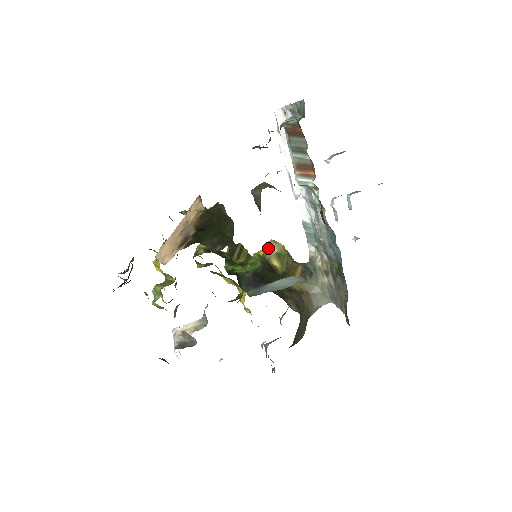
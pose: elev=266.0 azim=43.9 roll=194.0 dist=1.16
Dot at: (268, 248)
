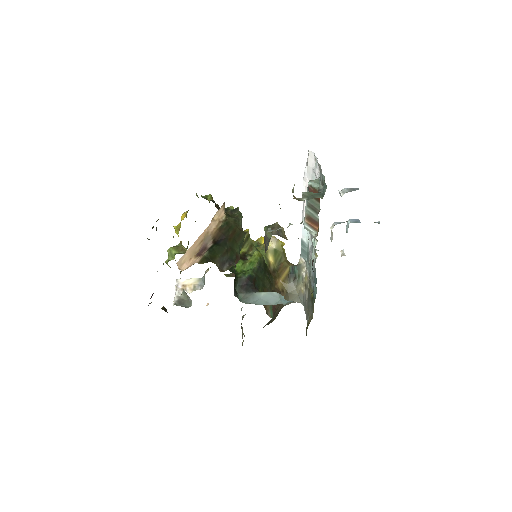
Dot at: (269, 242)
